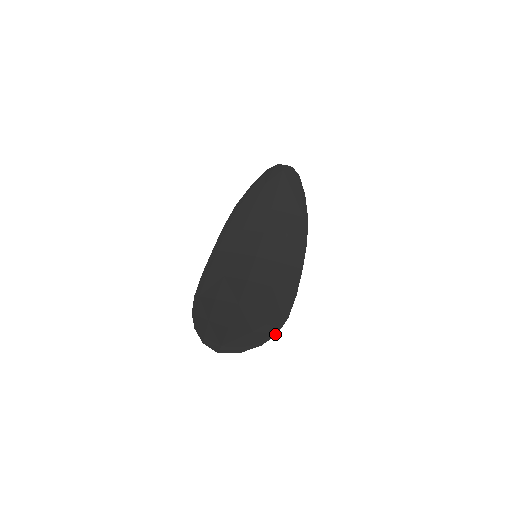
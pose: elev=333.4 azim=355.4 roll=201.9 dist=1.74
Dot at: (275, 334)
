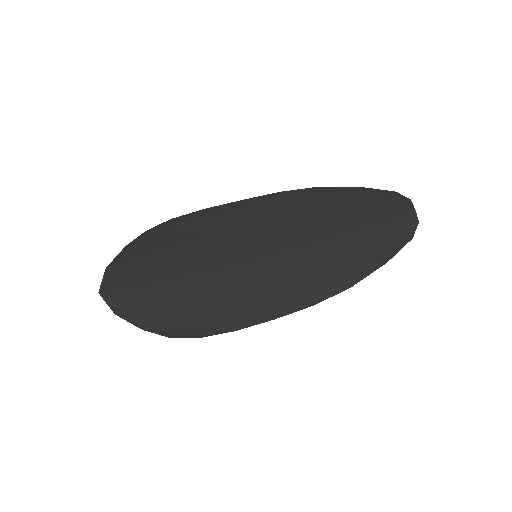
Dot at: (168, 335)
